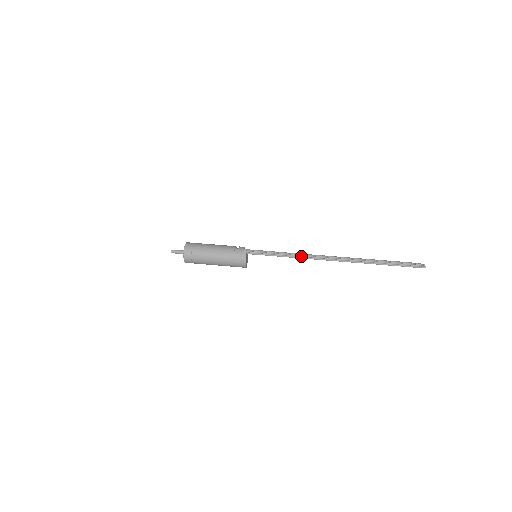
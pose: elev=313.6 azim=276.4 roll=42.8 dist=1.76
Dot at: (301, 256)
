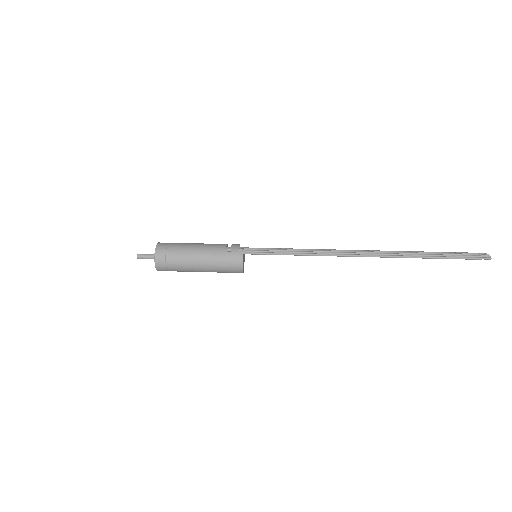
Dot at: (319, 253)
